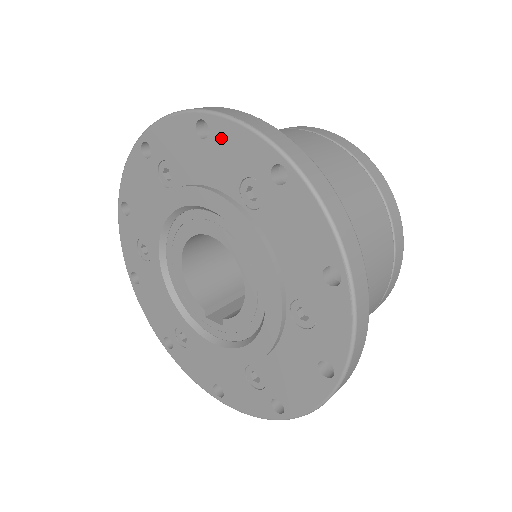
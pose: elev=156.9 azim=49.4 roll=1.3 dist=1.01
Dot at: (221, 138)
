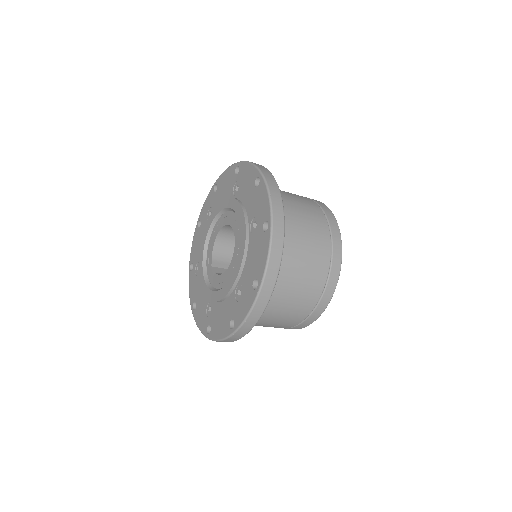
Dot at: (260, 192)
